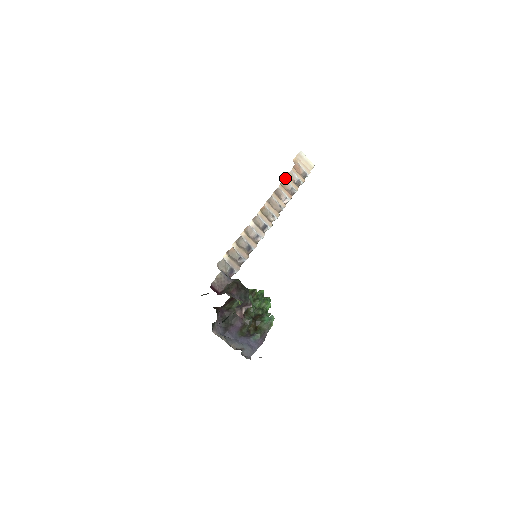
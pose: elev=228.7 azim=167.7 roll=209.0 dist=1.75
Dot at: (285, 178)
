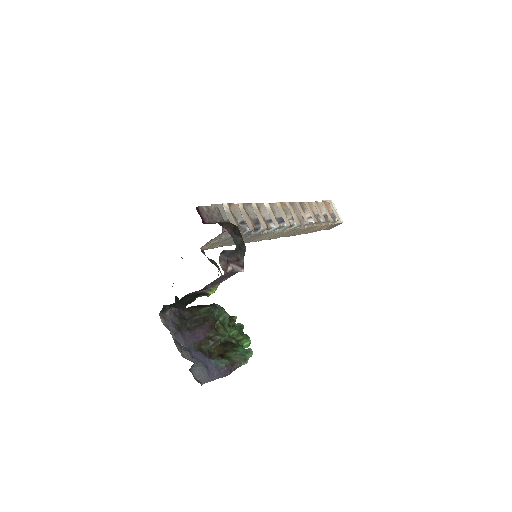
Dot at: (313, 202)
